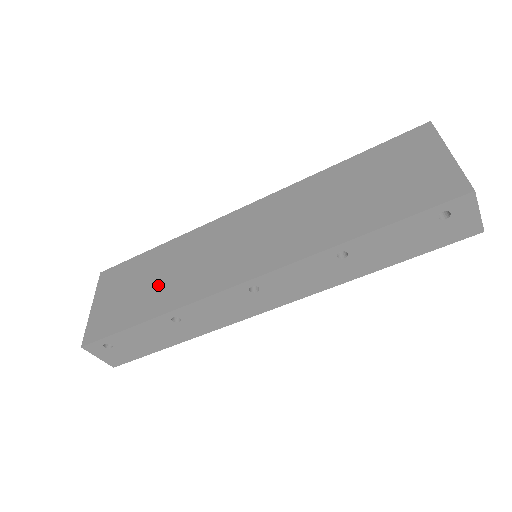
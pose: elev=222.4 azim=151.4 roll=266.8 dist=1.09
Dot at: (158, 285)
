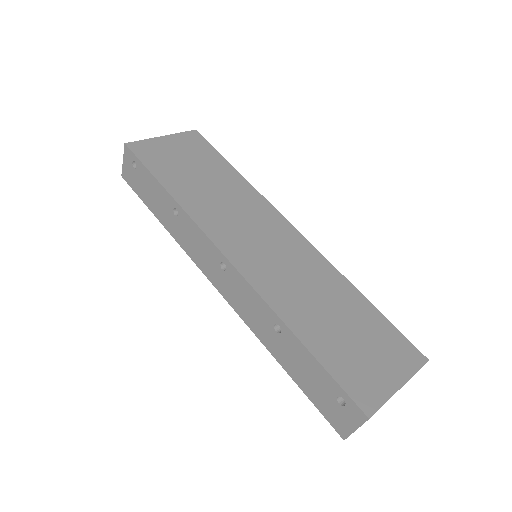
Dot at: (200, 184)
